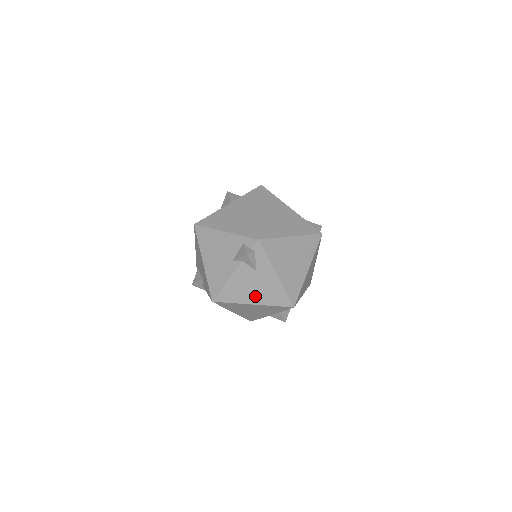
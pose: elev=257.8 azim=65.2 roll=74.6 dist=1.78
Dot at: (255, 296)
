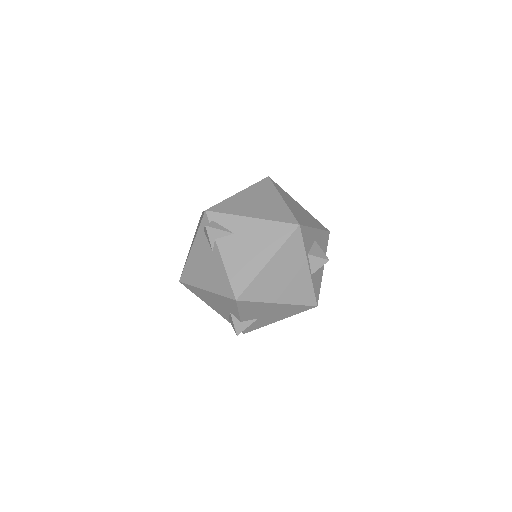
Dot at: (260, 254)
